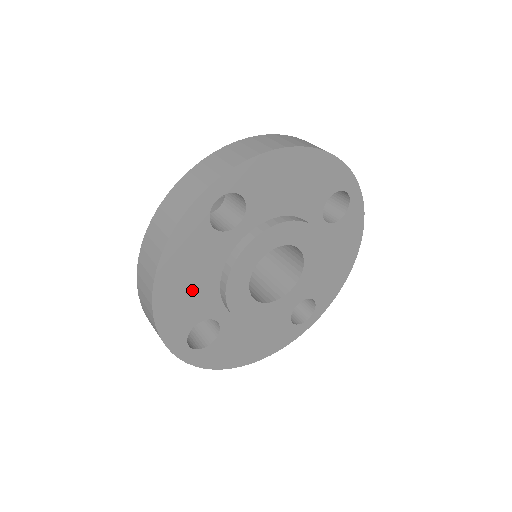
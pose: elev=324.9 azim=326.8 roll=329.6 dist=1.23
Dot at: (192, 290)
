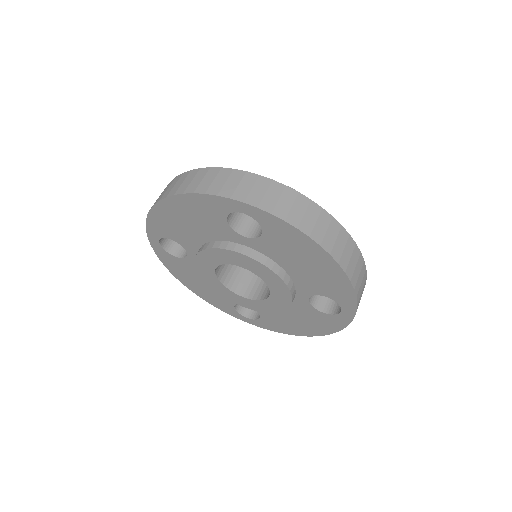
Dot at: (208, 288)
